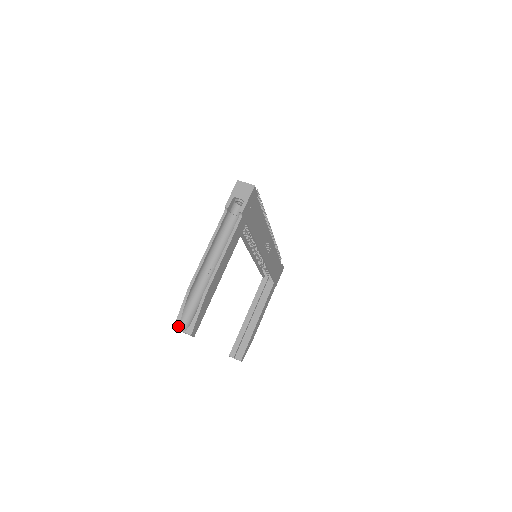
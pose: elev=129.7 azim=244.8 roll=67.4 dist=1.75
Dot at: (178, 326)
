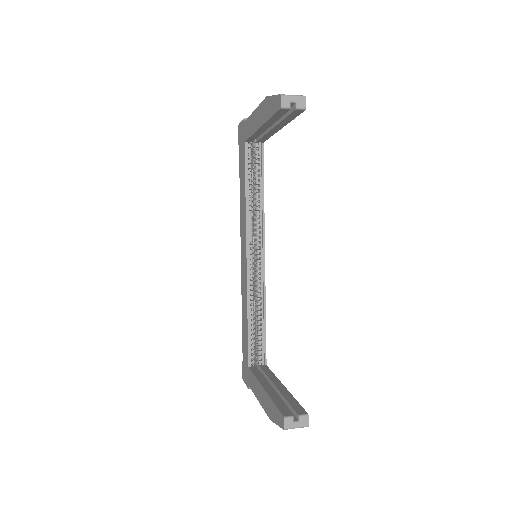
Dot at: (284, 94)
